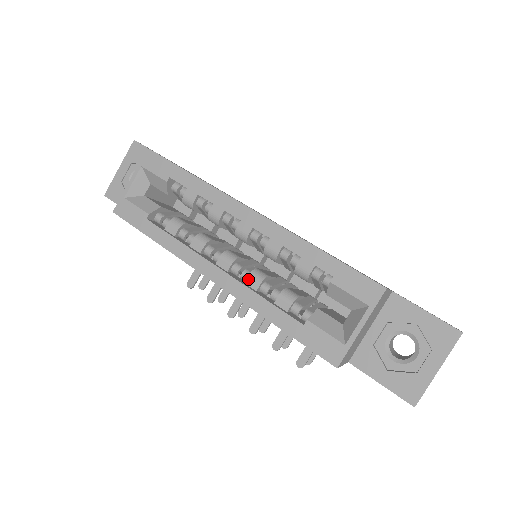
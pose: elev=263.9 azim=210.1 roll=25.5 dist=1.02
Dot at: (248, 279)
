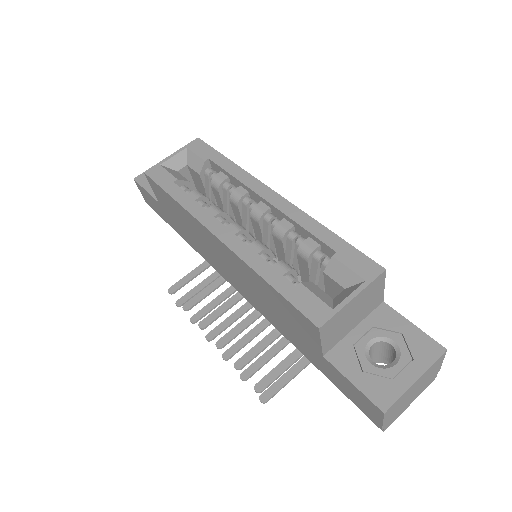
Dot at: (251, 245)
